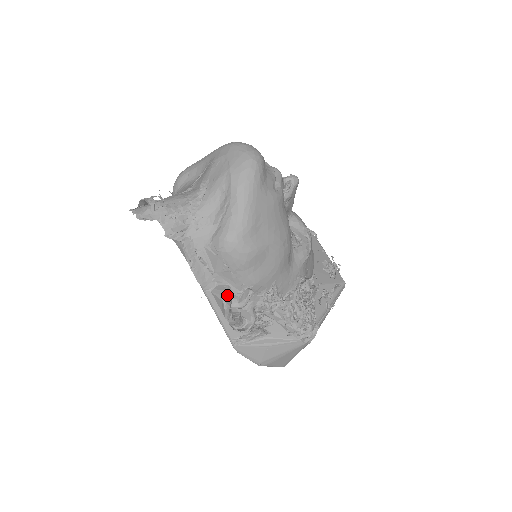
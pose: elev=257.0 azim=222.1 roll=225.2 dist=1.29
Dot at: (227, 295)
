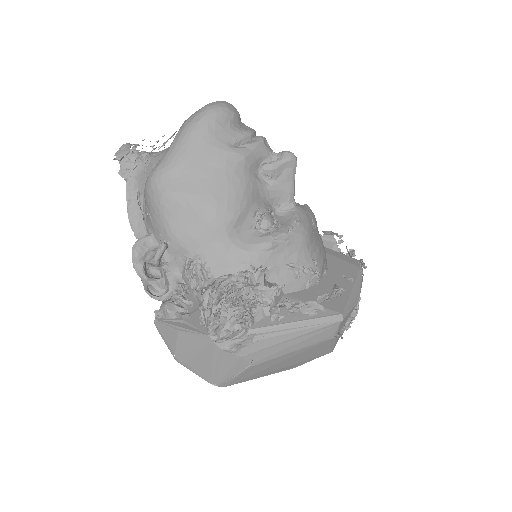
Dot at: (142, 243)
